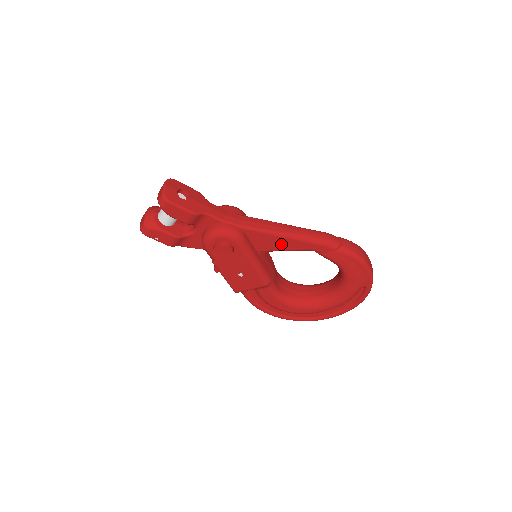
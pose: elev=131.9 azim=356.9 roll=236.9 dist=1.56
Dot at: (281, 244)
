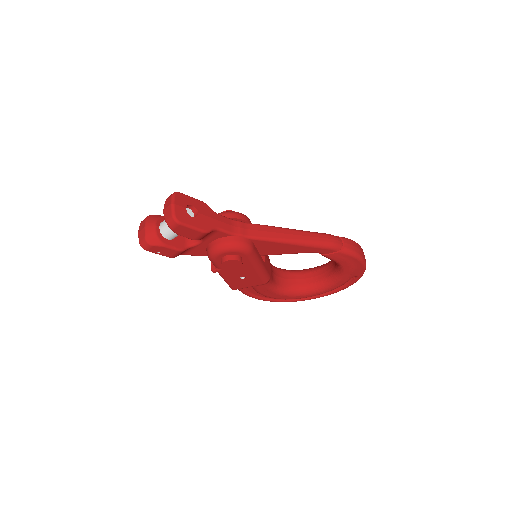
Dot at: (287, 249)
